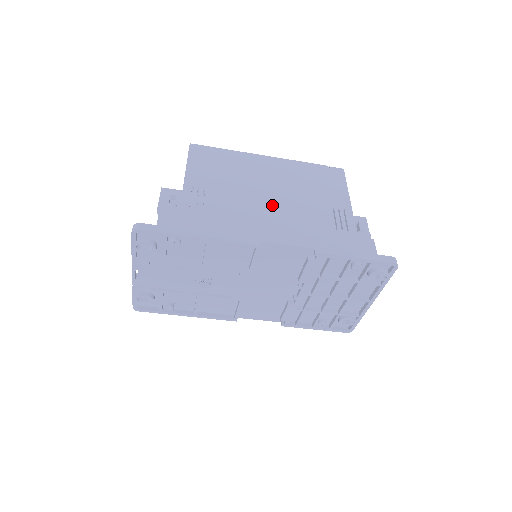
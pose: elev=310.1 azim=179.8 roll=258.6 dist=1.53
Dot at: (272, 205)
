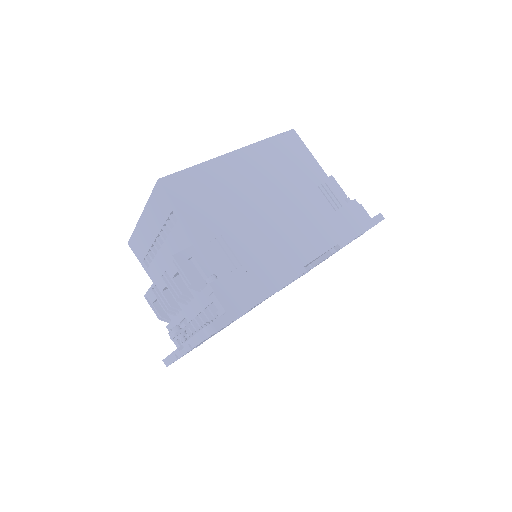
Dot at: (281, 216)
